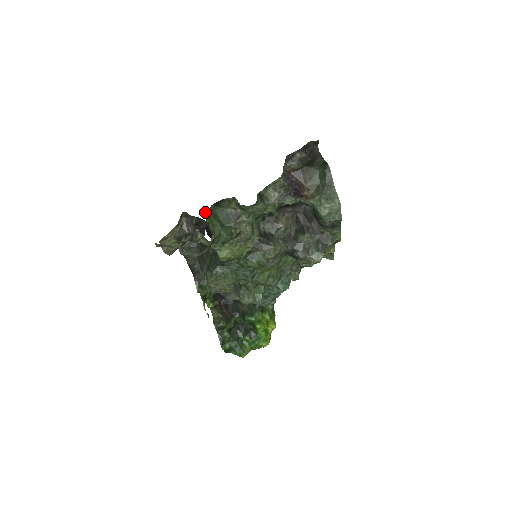
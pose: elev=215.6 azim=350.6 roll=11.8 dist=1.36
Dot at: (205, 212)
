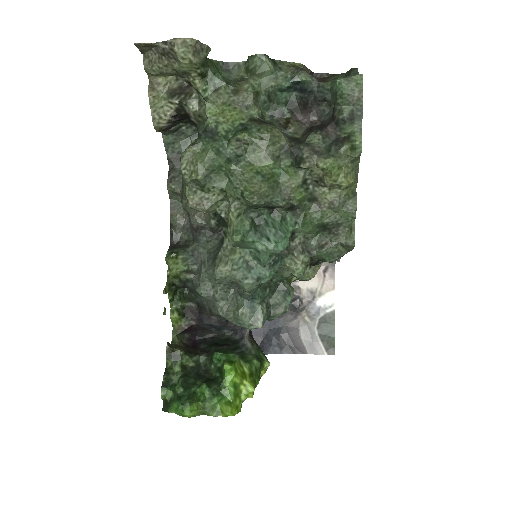
Dot at: (209, 59)
